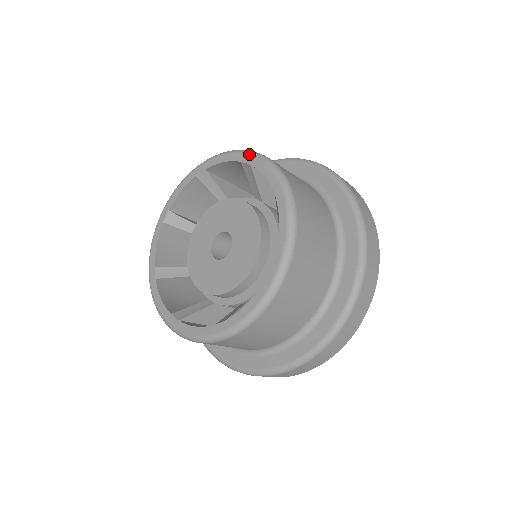
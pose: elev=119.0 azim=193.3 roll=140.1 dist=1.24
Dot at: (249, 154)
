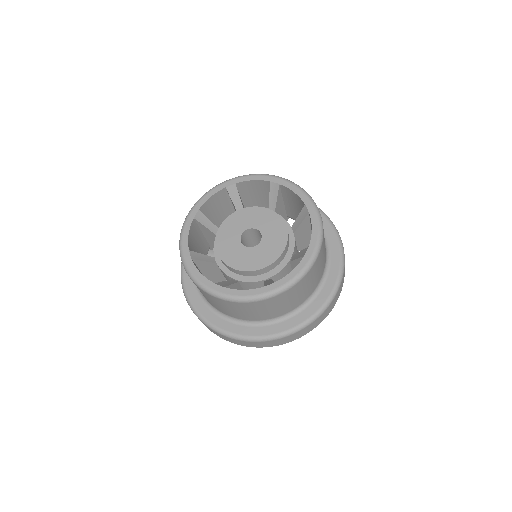
Dot at: (228, 181)
